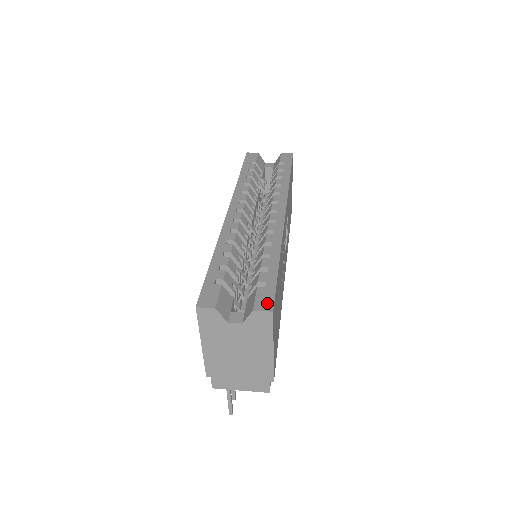
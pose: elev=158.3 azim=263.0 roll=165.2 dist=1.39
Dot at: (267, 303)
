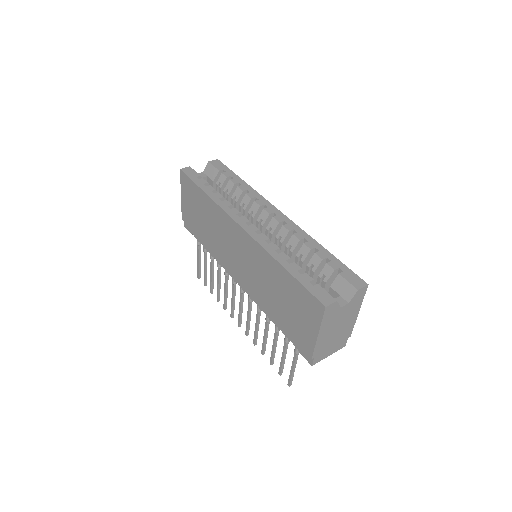
Dot at: (359, 281)
